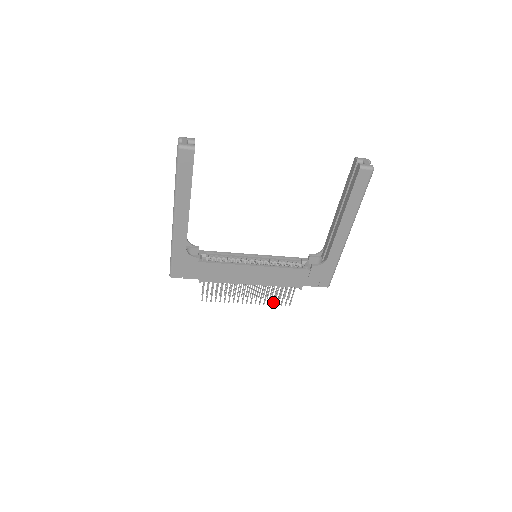
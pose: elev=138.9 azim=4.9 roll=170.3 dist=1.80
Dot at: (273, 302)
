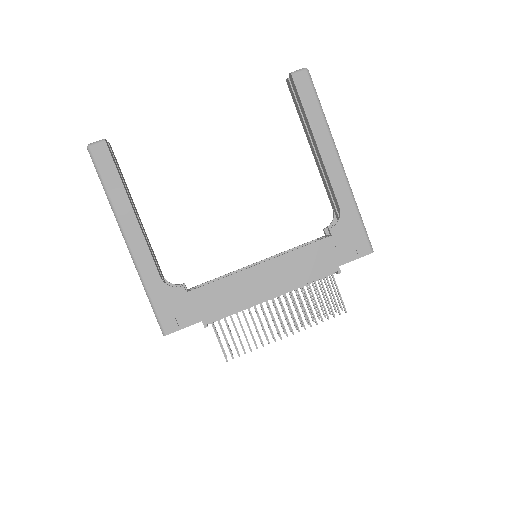
Dot at: (320, 316)
